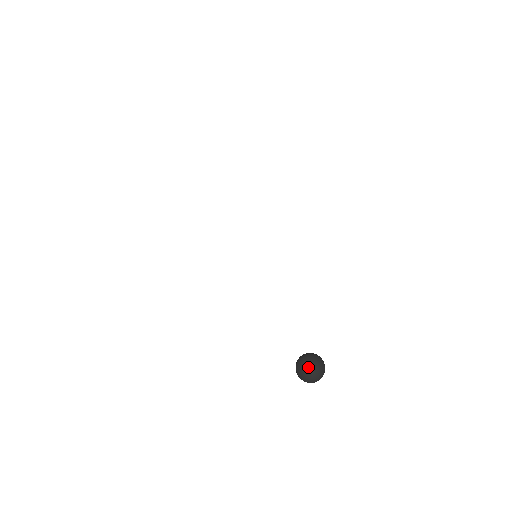
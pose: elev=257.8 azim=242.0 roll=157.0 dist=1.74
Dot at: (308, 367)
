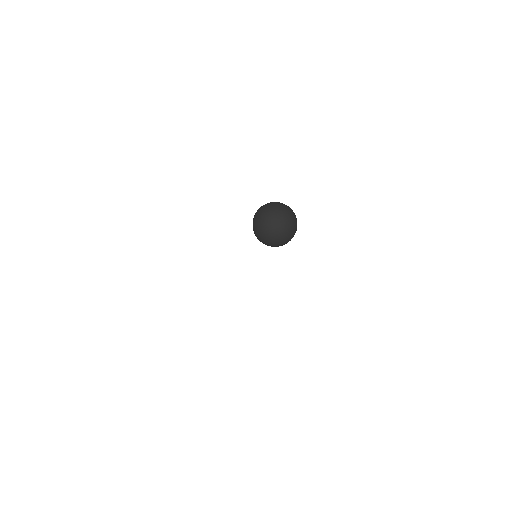
Dot at: (280, 203)
